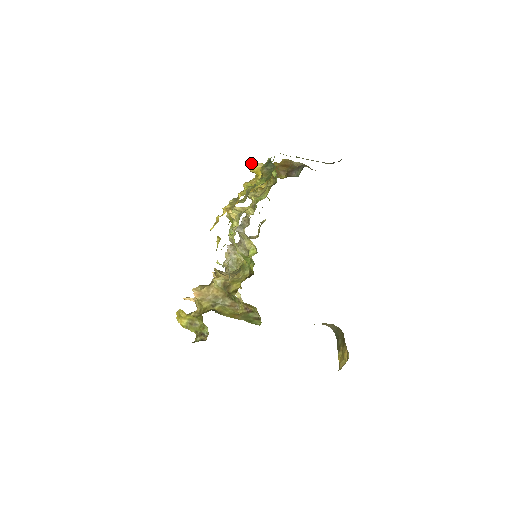
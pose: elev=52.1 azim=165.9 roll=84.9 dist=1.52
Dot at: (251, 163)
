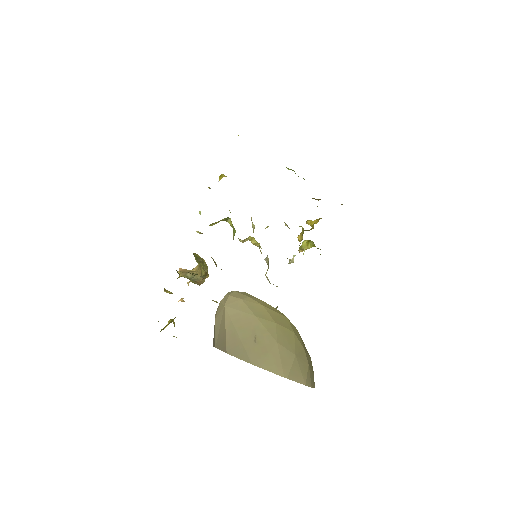
Dot at: occluded
